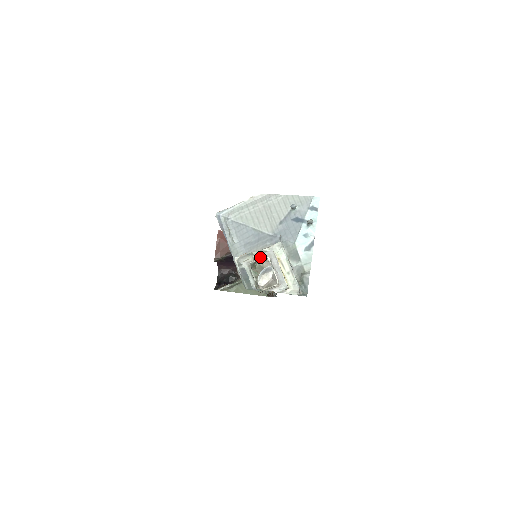
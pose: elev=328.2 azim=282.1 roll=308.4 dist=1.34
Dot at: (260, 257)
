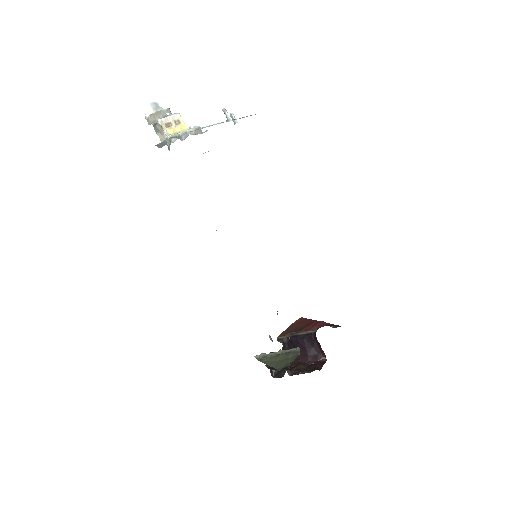
Dot at: occluded
